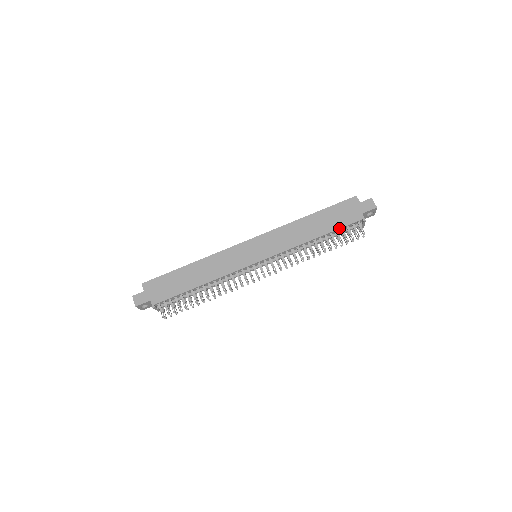
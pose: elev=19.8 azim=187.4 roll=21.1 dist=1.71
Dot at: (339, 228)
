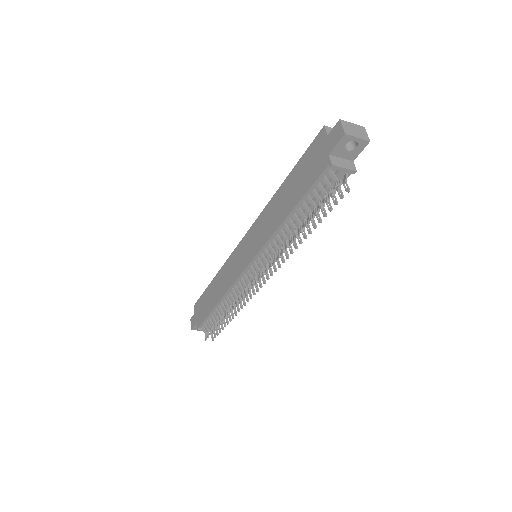
Dot at: (306, 191)
